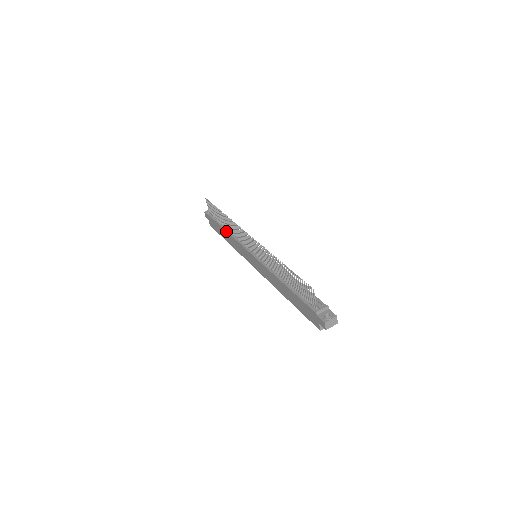
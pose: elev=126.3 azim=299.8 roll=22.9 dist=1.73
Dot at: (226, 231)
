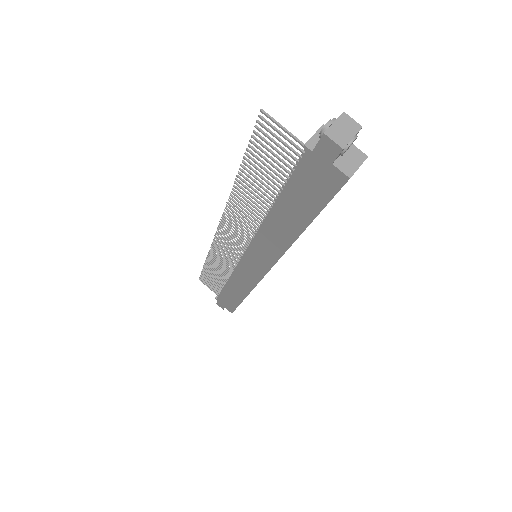
Dot at: (226, 282)
